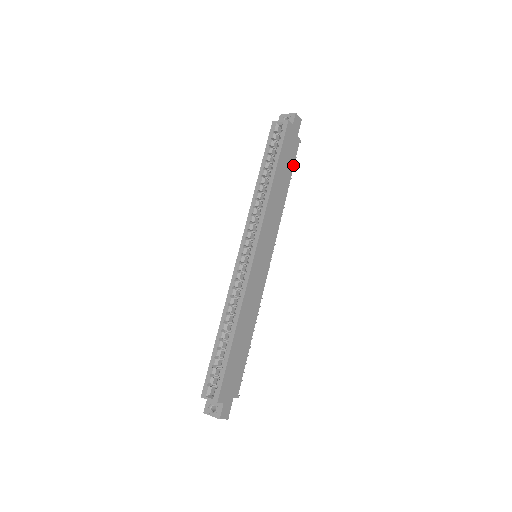
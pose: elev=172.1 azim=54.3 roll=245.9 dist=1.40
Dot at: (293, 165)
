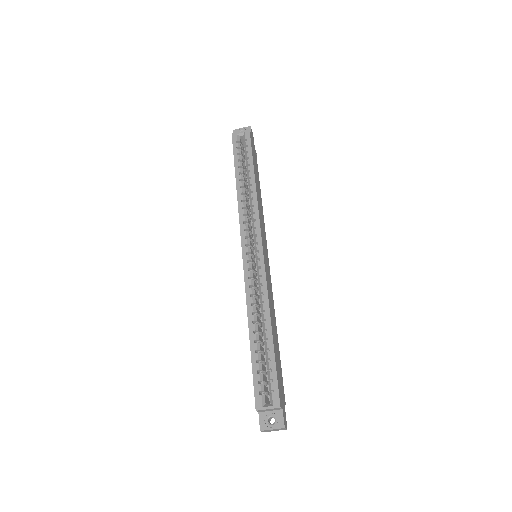
Dot at: (258, 173)
